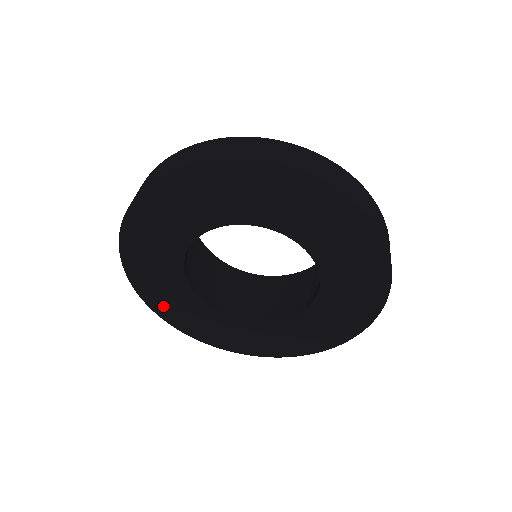
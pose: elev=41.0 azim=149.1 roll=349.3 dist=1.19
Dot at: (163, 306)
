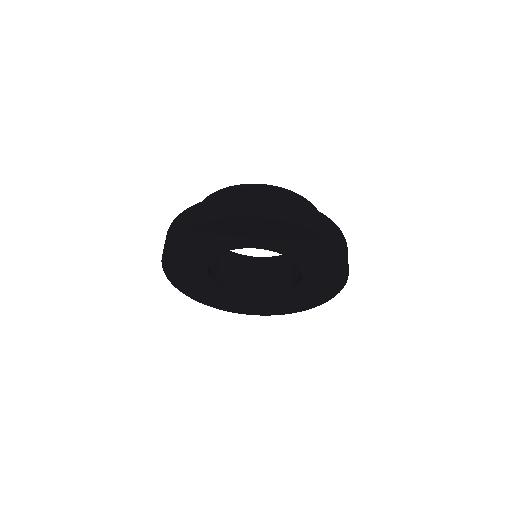
Dot at: (174, 265)
